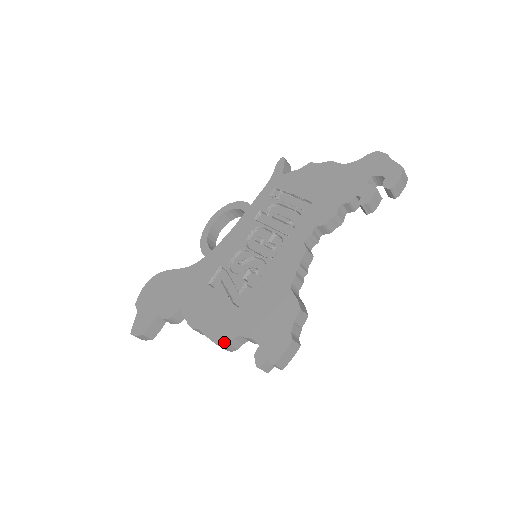
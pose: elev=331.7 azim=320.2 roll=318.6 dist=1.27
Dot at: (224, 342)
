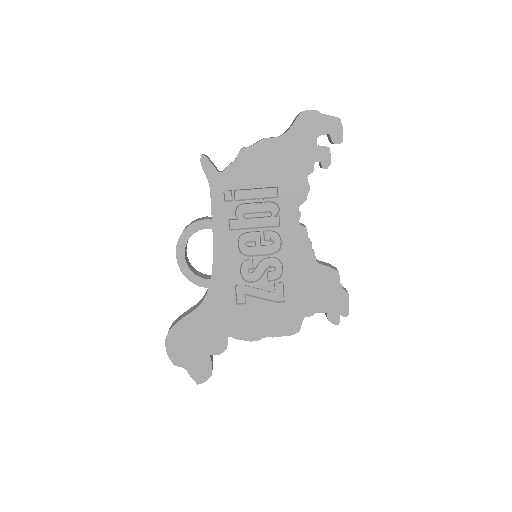
Dot at: (296, 330)
